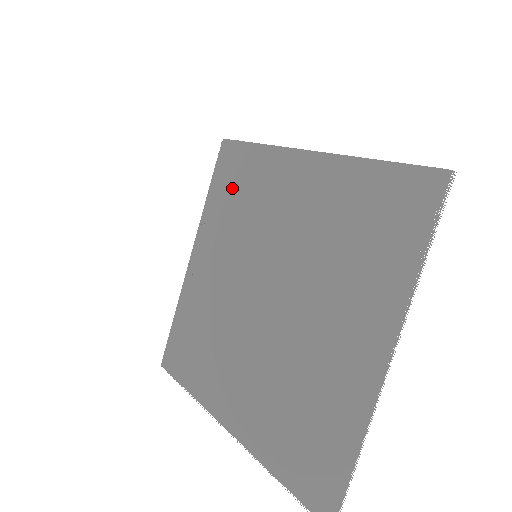
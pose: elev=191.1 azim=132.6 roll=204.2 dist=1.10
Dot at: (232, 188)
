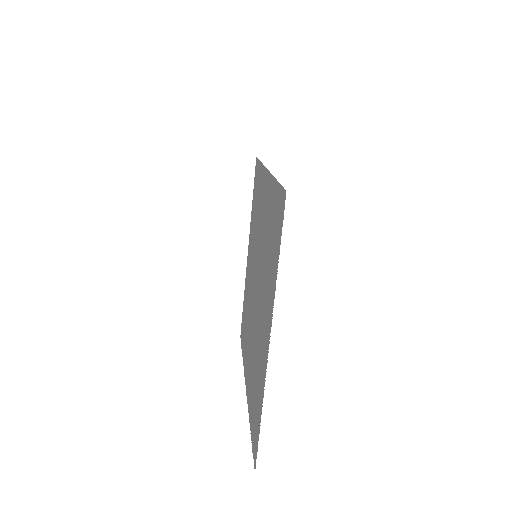
Dot at: (255, 199)
